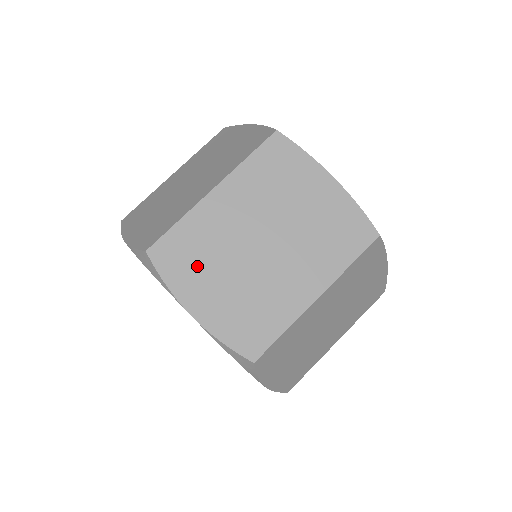
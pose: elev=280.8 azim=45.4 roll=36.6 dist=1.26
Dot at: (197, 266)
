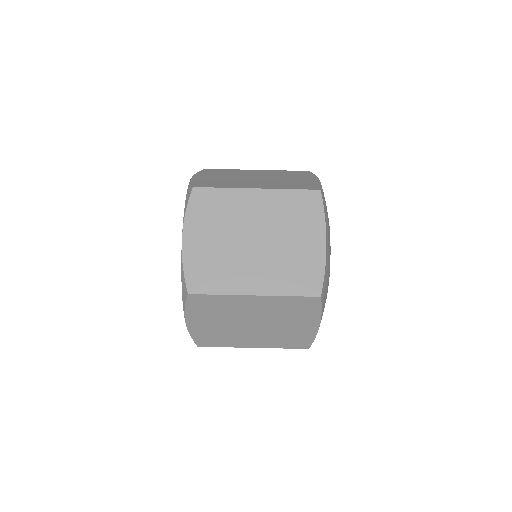
Dot at: (209, 312)
